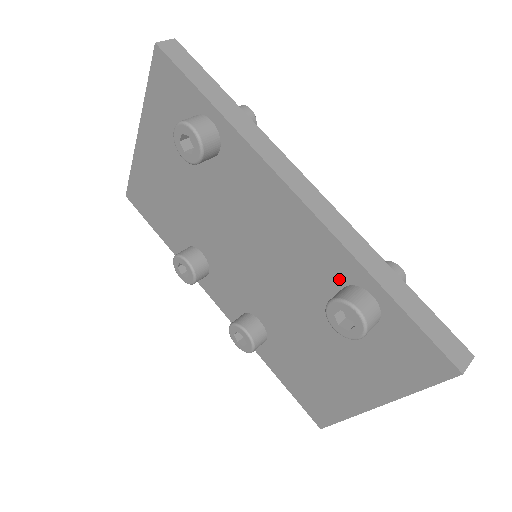
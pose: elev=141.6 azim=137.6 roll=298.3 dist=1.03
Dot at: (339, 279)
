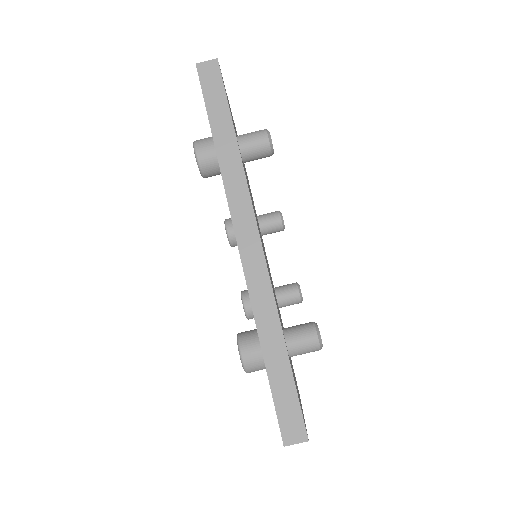
Dot at: occluded
